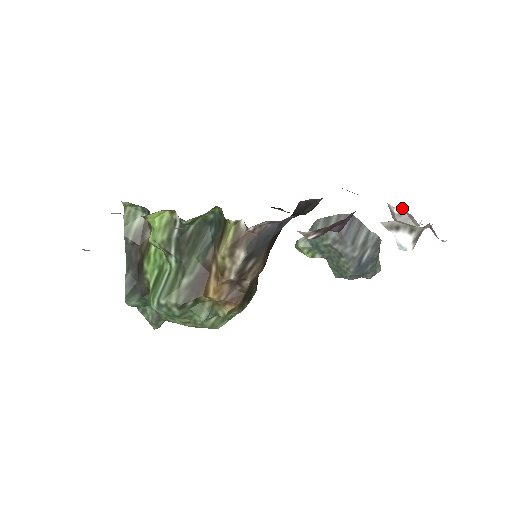
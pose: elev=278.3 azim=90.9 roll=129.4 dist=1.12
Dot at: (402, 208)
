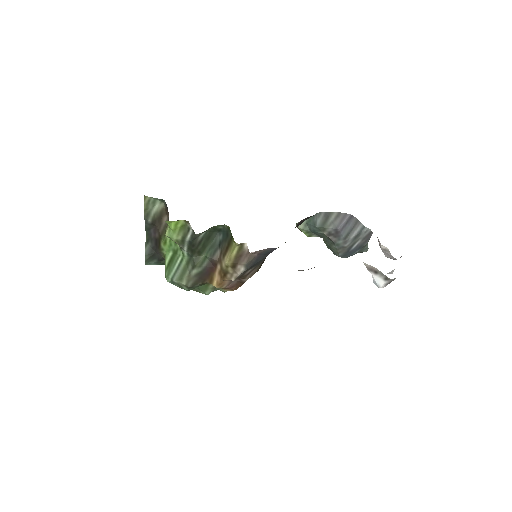
Dot at: occluded
